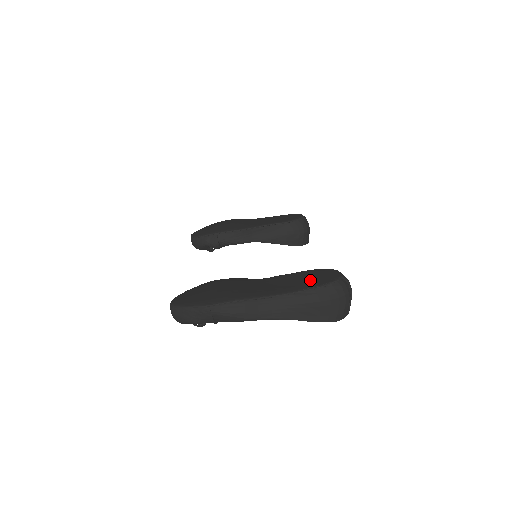
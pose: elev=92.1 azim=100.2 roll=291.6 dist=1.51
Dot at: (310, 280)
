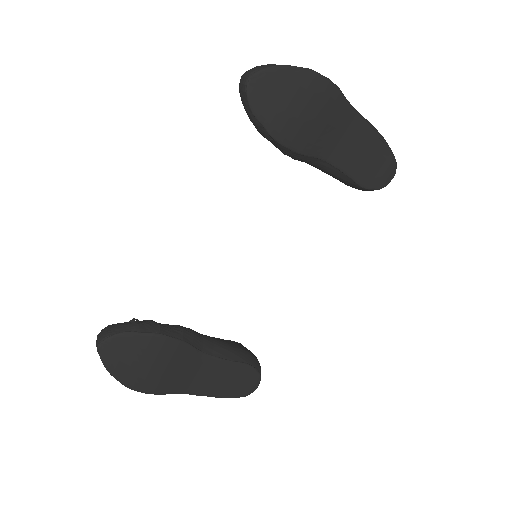
Dot at: (231, 385)
